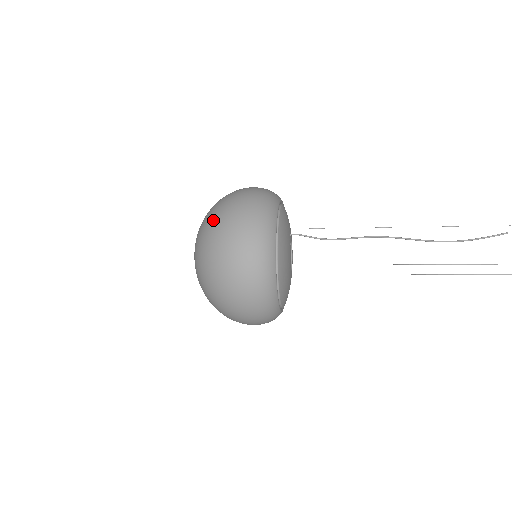
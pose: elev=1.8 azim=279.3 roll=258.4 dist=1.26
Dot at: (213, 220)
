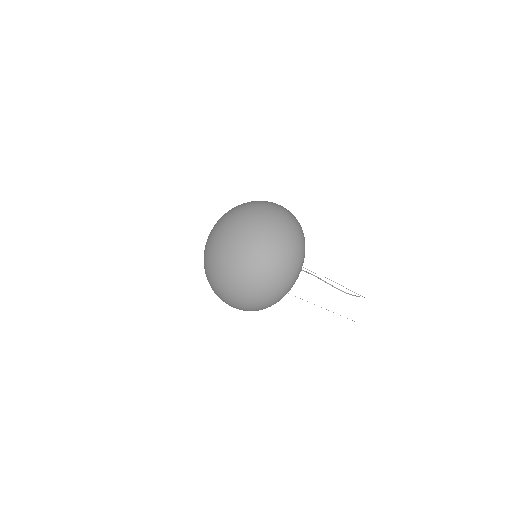
Dot at: (253, 201)
